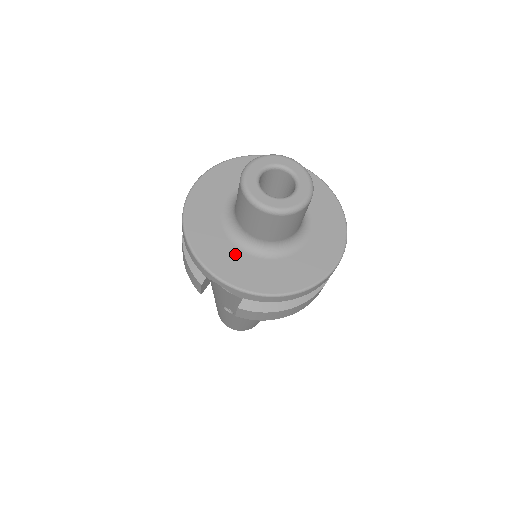
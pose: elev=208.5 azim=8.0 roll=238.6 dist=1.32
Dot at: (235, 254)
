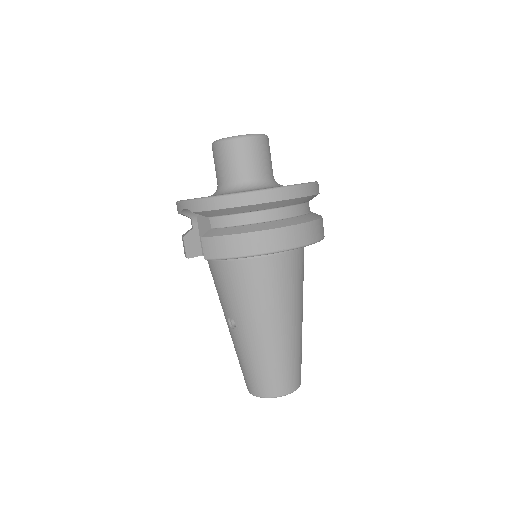
Dot at: occluded
